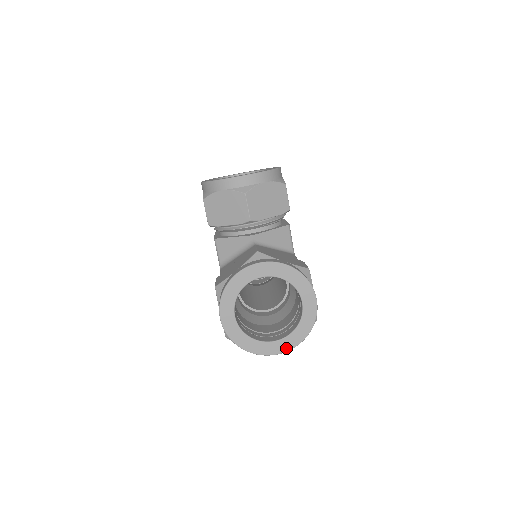
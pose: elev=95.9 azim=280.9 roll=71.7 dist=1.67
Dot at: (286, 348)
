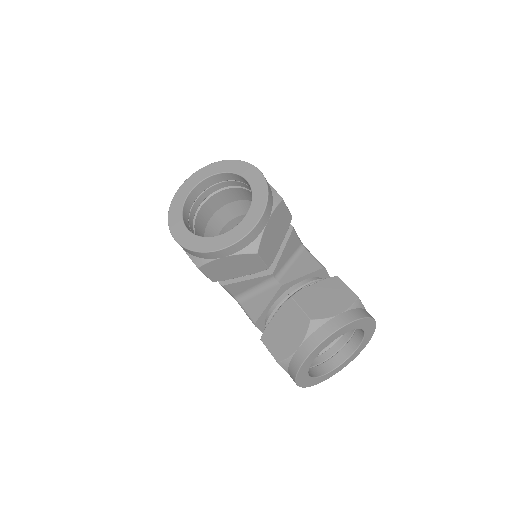
Dot at: (352, 359)
